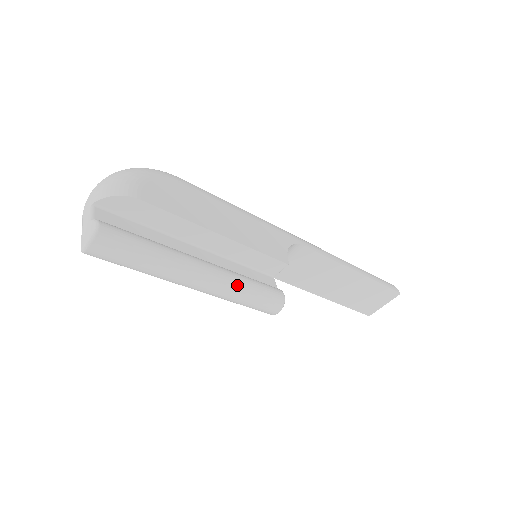
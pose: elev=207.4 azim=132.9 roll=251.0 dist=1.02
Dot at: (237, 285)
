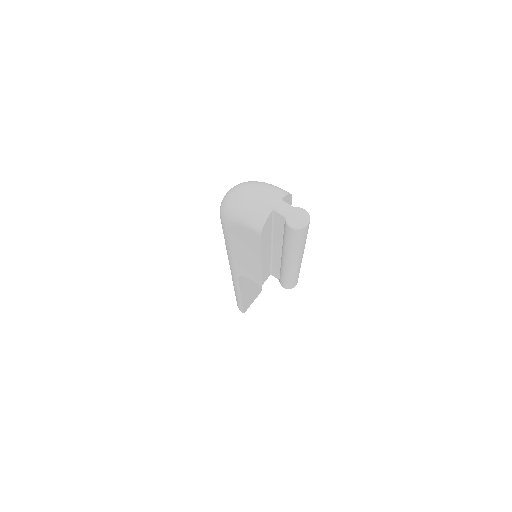
Dot at: occluded
